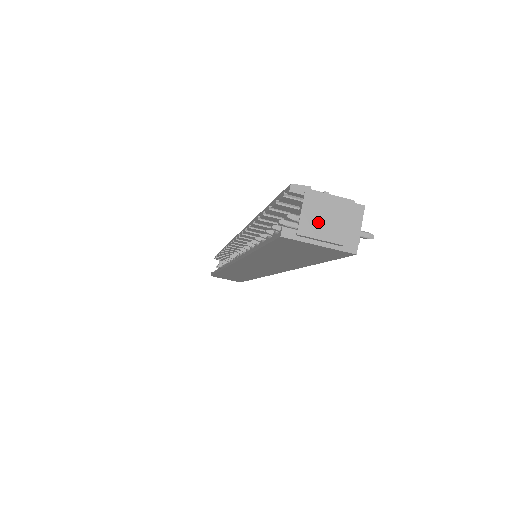
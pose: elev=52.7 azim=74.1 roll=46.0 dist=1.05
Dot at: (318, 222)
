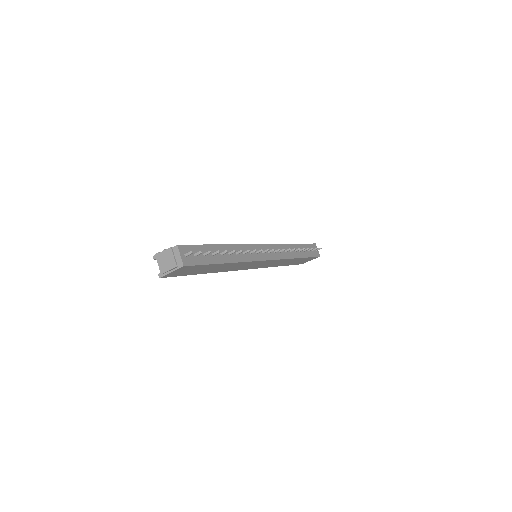
Dot at: (164, 265)
